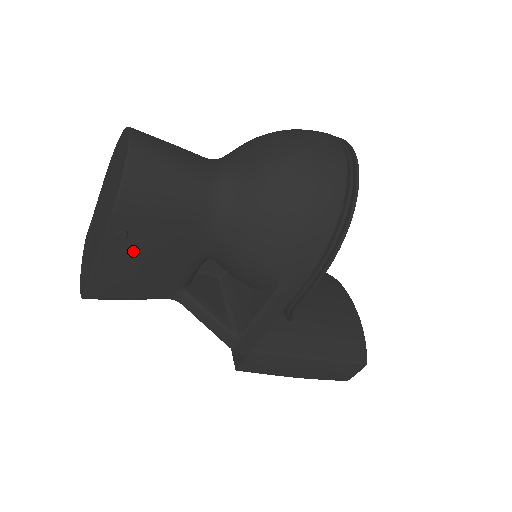
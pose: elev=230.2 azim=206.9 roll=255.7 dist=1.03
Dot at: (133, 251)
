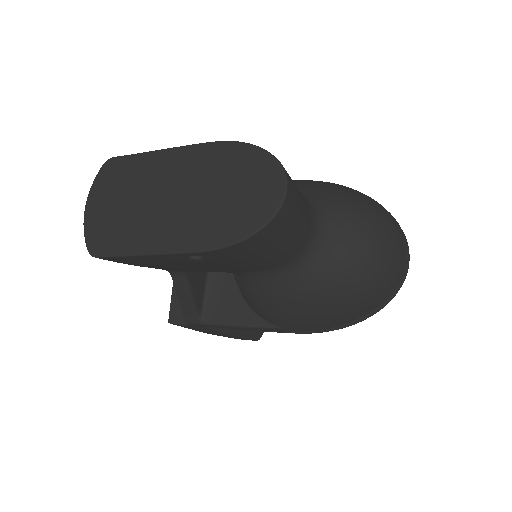
Dot at: (187, 261)
